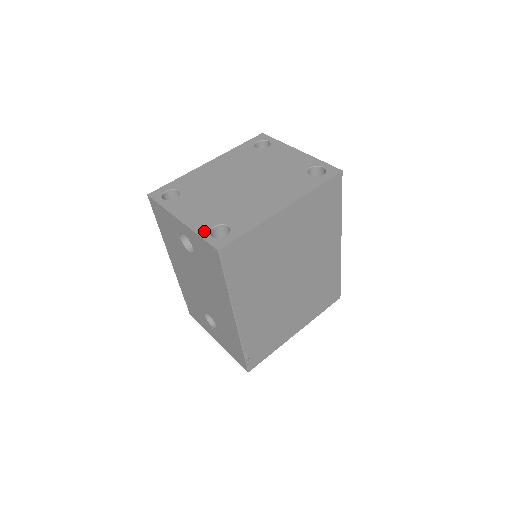
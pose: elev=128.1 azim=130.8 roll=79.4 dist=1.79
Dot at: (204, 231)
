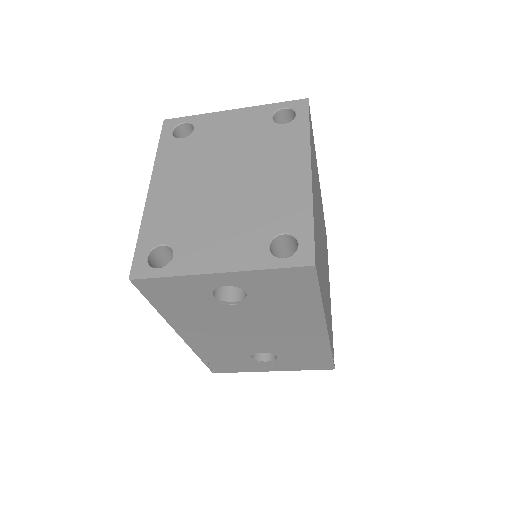
Dot at: (266, 260)
